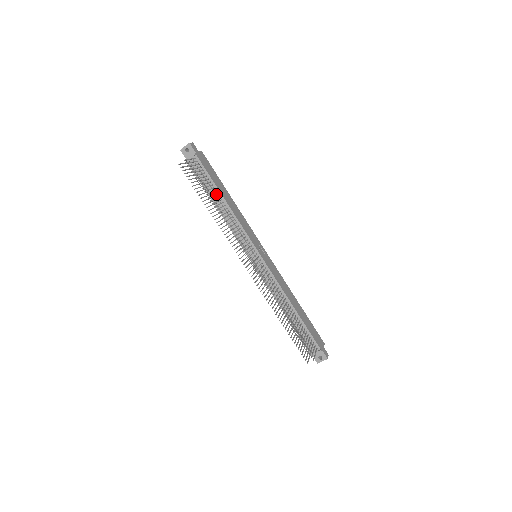
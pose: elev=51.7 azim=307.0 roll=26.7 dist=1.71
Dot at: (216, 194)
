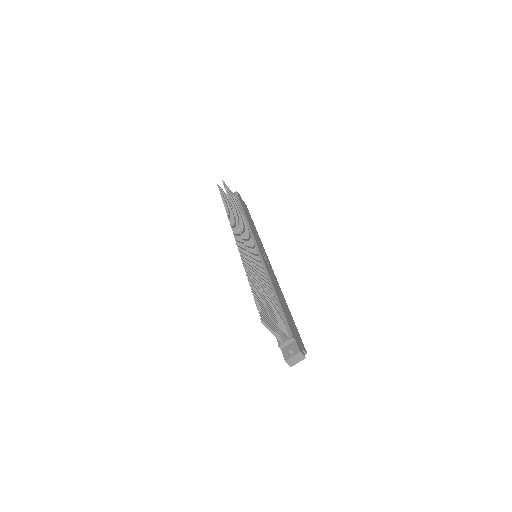
Dot at: (240, 210)
